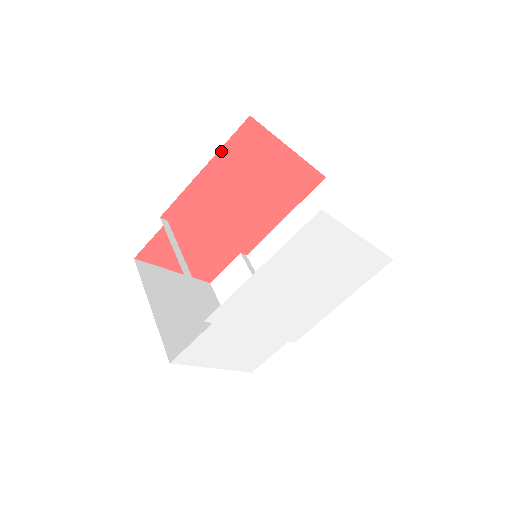
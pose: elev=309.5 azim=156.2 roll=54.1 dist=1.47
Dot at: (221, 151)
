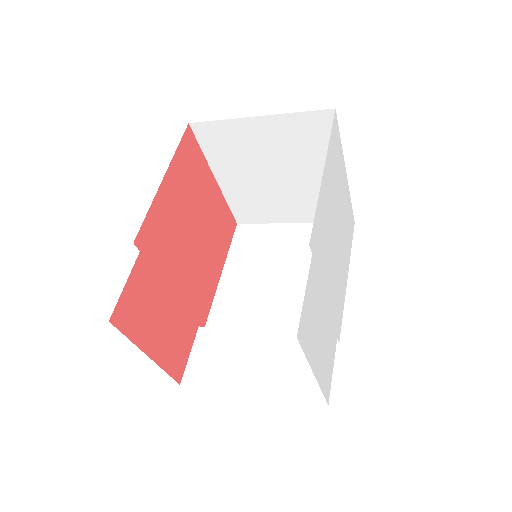
Dot at: (174, 158)
